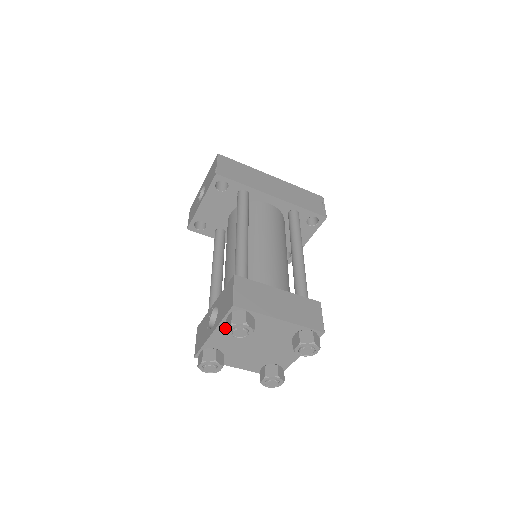
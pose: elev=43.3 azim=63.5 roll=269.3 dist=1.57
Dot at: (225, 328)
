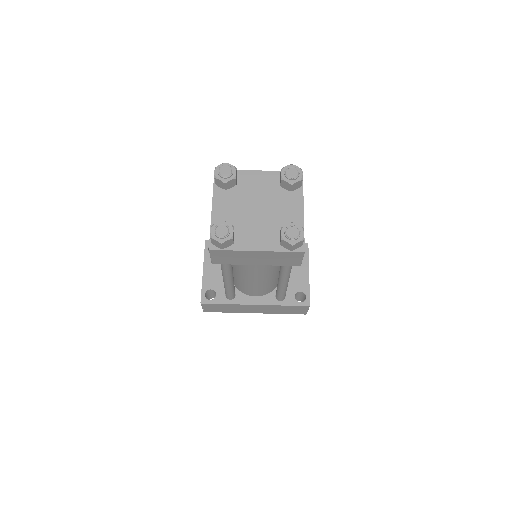
Dot at: occluded
